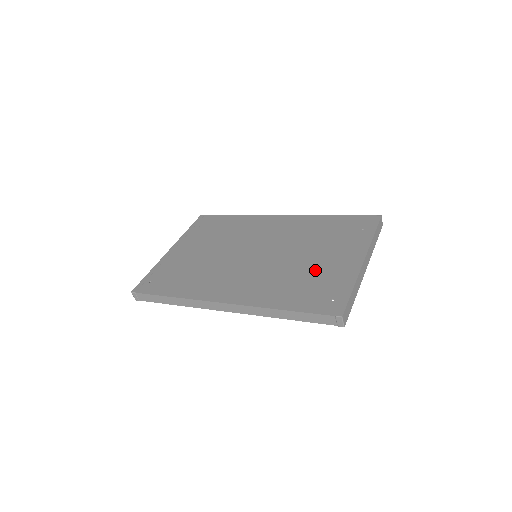
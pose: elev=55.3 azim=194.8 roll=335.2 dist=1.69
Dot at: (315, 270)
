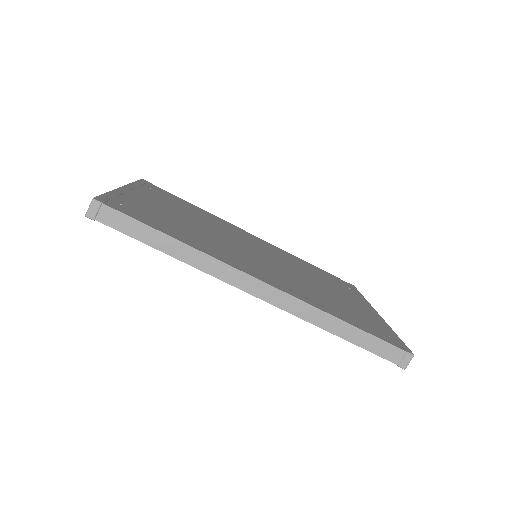
Dot at: (342, 300)
